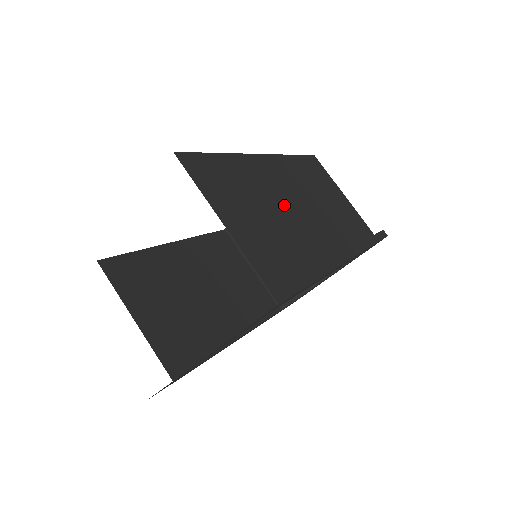
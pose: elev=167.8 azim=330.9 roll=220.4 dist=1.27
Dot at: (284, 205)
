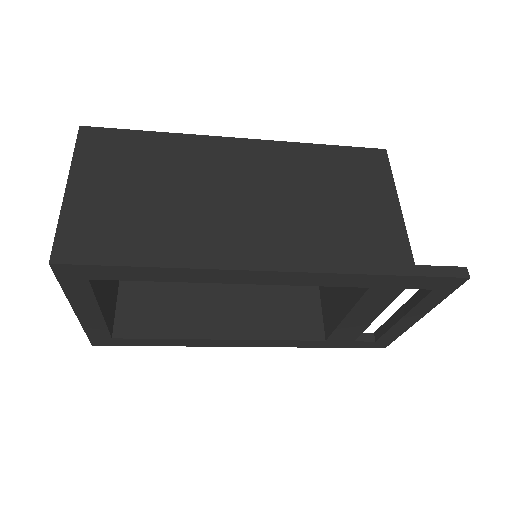
Dot at: (204, 189)
